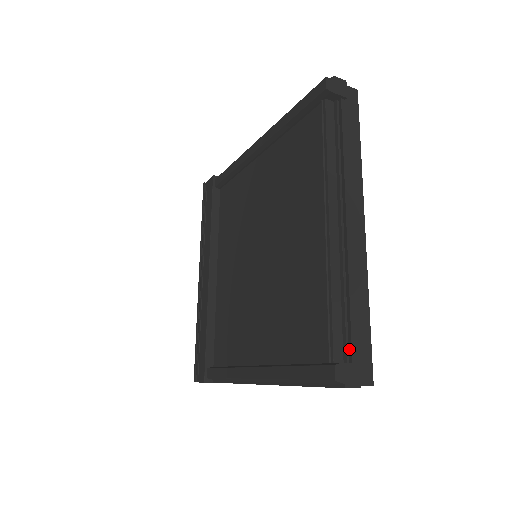
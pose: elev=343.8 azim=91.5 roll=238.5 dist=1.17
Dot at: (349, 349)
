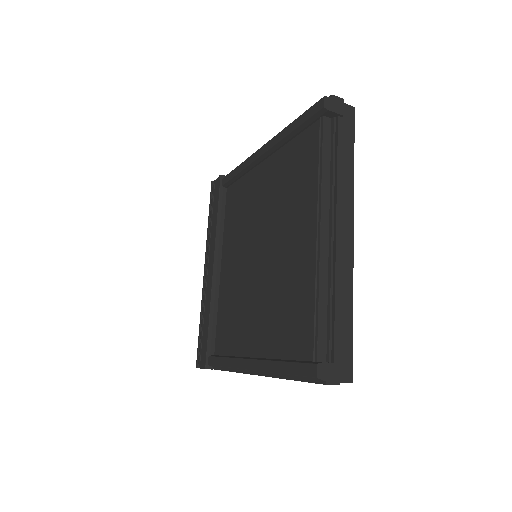
Dot at: (332, 350)
